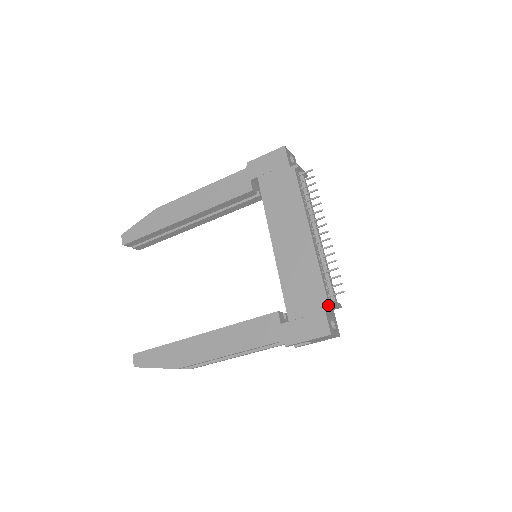
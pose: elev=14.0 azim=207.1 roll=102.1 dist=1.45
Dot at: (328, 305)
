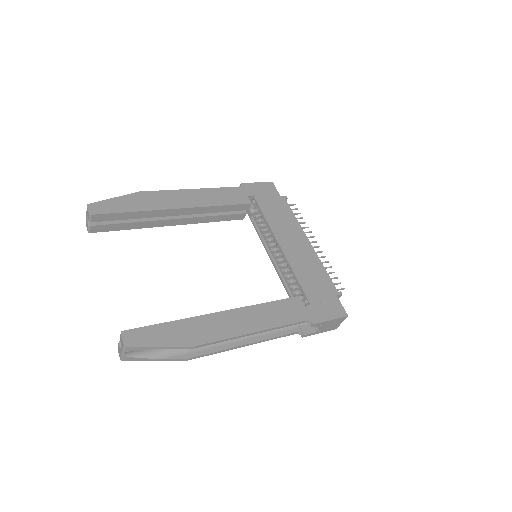
Dot at: (339, 295)
